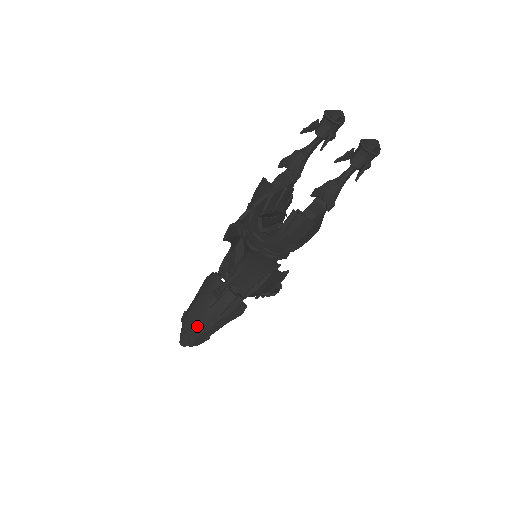
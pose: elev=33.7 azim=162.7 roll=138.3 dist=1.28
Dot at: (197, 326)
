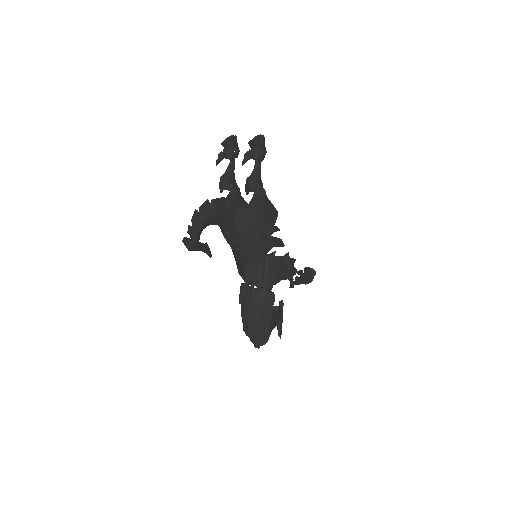
Dot at: (251, 326)
